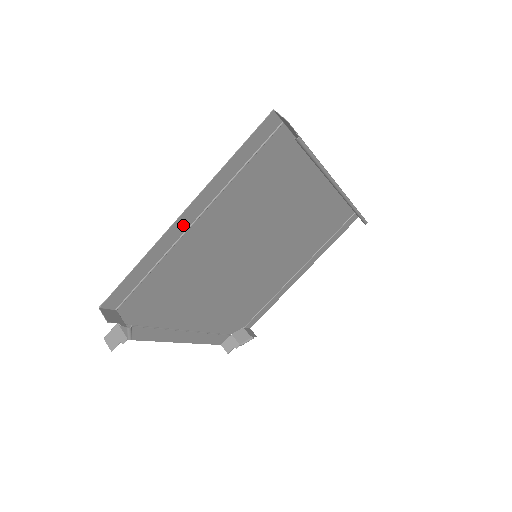
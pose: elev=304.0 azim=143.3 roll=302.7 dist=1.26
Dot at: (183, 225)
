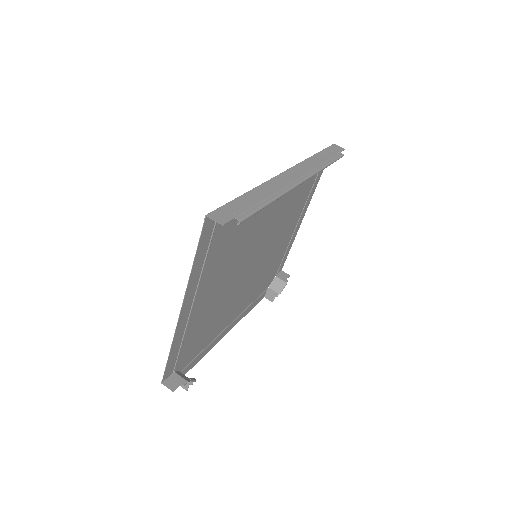
Dot at: (186, 312)
